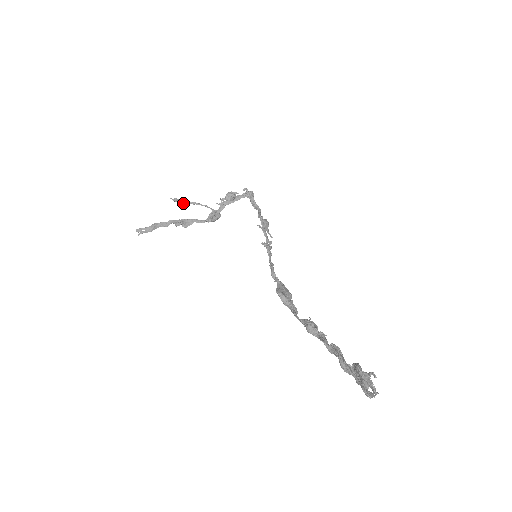
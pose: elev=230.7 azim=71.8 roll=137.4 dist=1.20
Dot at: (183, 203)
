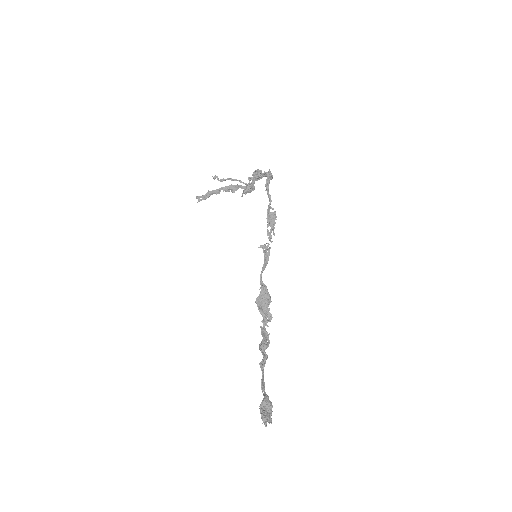
Dot at: (221, 180)
